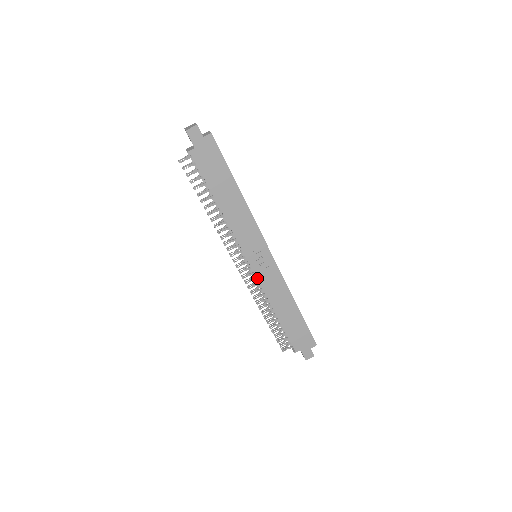
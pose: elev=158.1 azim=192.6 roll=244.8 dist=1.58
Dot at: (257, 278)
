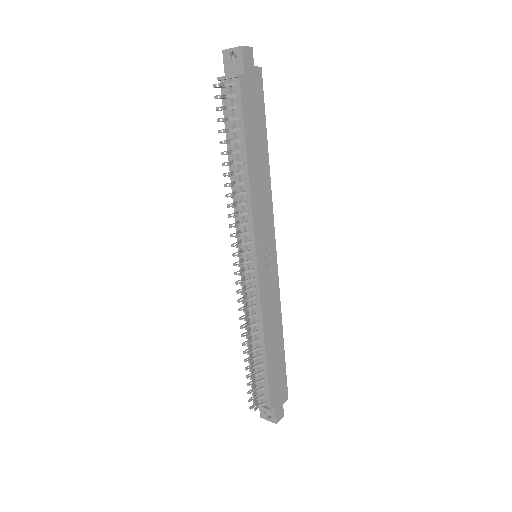
Dot at: (259, 285)
